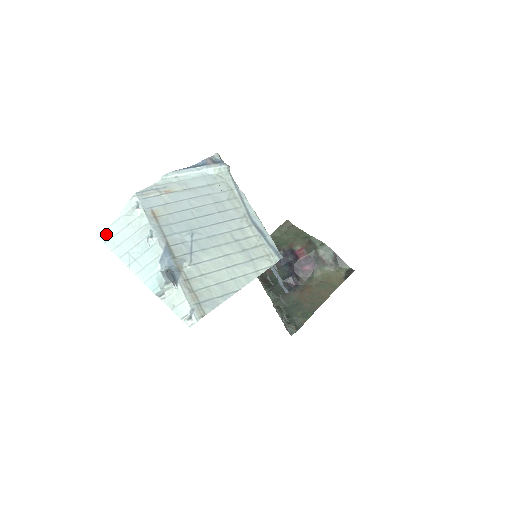
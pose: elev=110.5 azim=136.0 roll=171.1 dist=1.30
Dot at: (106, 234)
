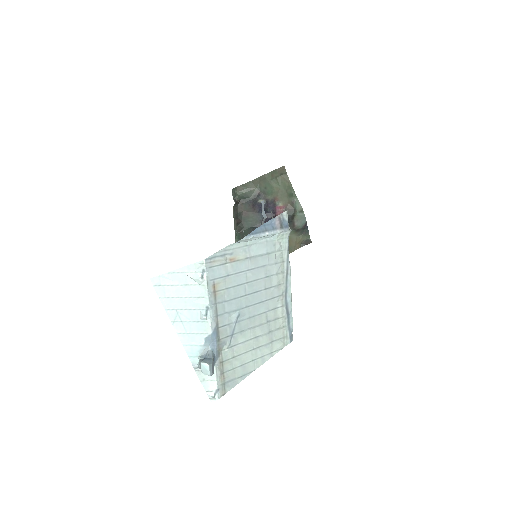
Dot at: (158, 278)
